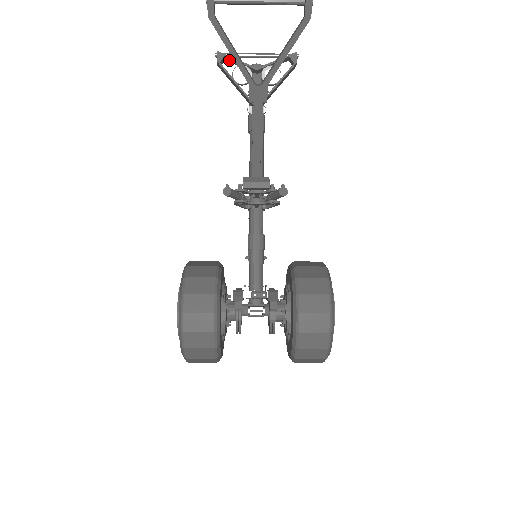
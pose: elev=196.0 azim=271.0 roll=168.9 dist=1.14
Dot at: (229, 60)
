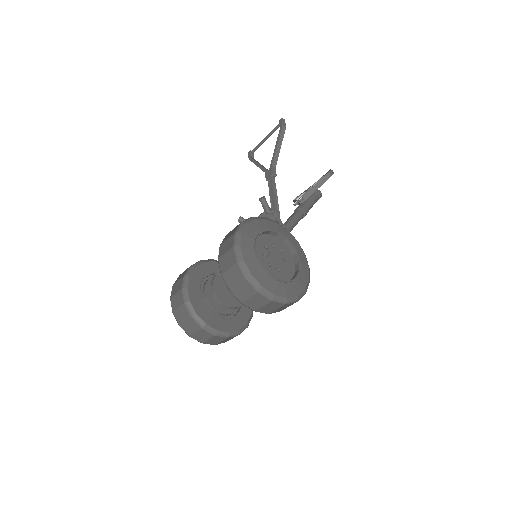
Dot at: occluded
